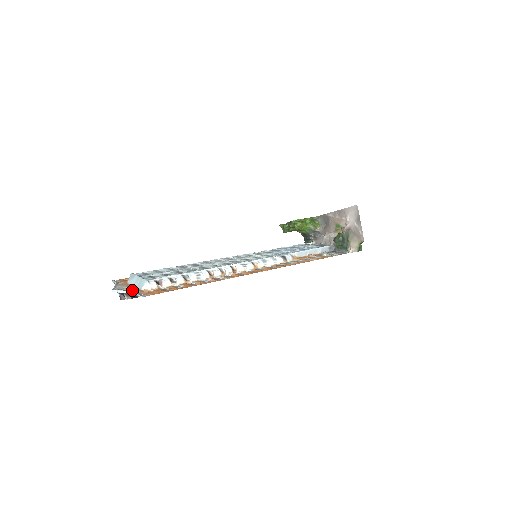
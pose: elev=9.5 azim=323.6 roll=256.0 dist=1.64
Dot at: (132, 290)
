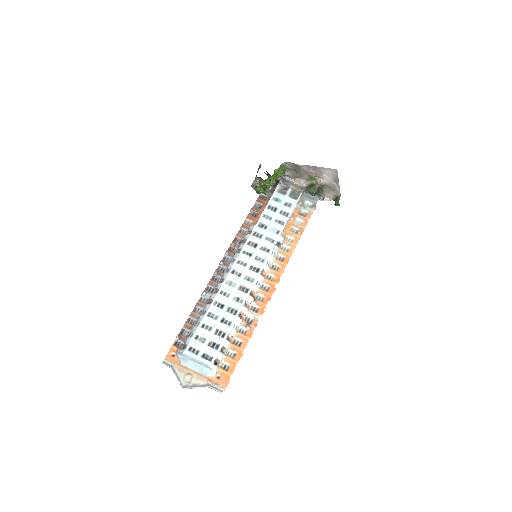
Dot at: (201, 382)
